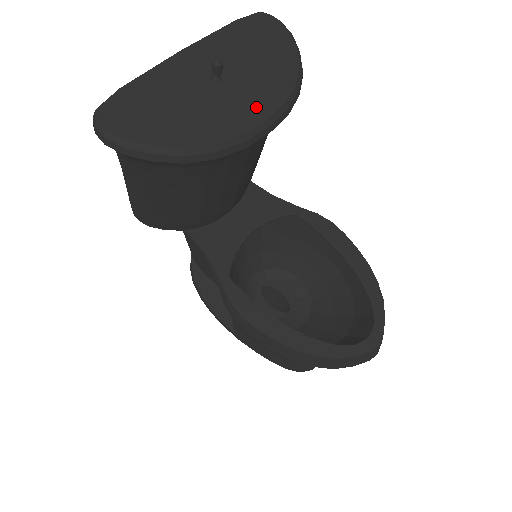
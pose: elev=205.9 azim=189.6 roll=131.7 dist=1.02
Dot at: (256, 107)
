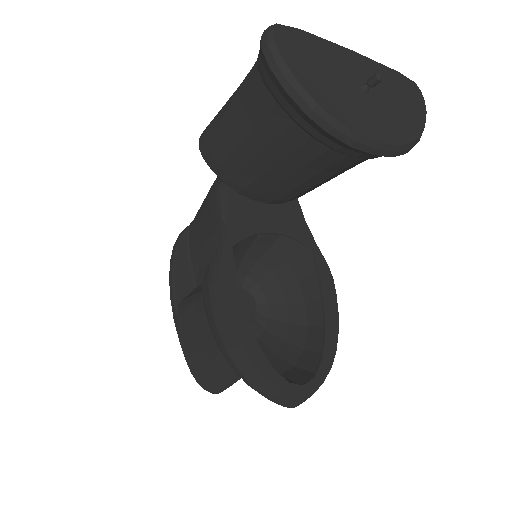
Dot at: (379, 129)
